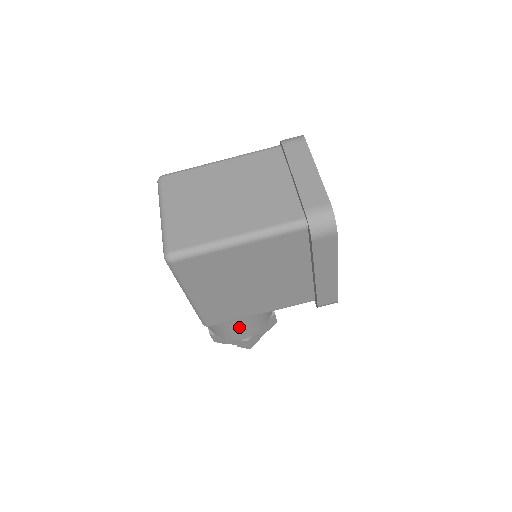
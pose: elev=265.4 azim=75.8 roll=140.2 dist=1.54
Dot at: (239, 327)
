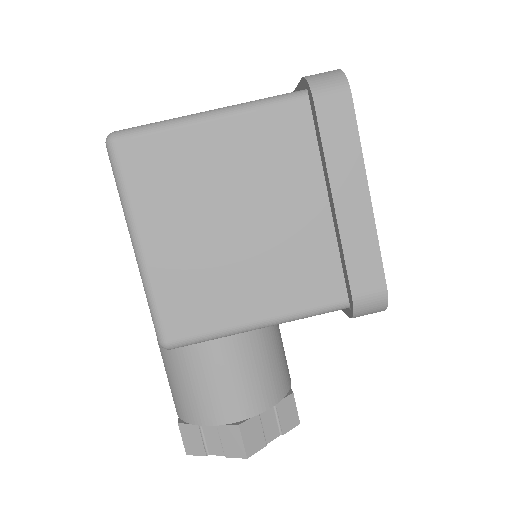
Dot at: (224, 377)
